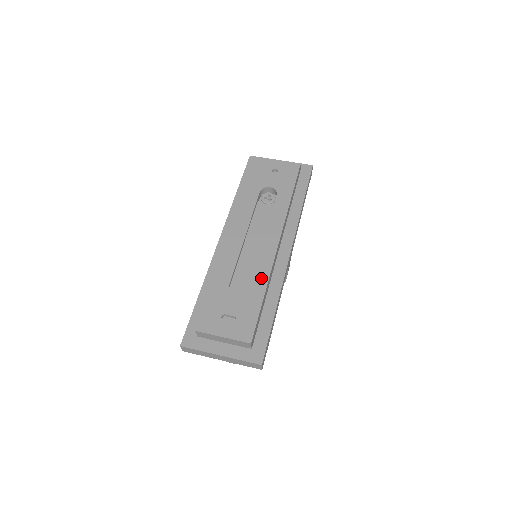
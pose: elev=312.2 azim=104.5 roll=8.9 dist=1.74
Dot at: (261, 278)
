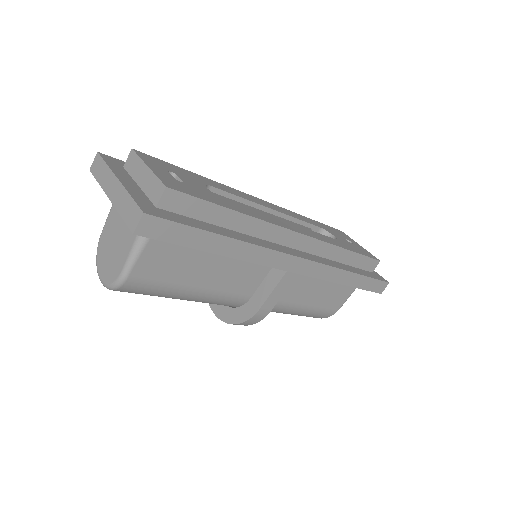
Dot at: (249, 211)
